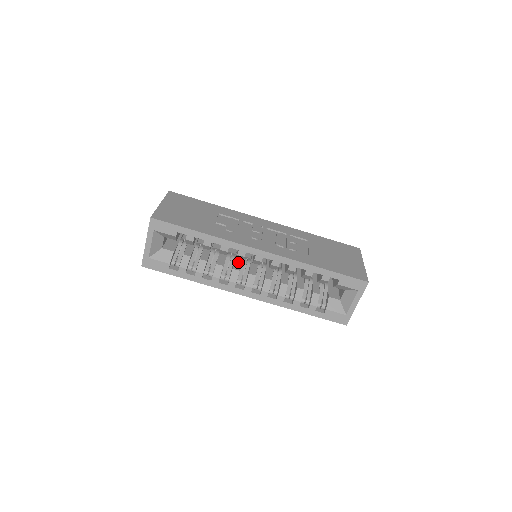
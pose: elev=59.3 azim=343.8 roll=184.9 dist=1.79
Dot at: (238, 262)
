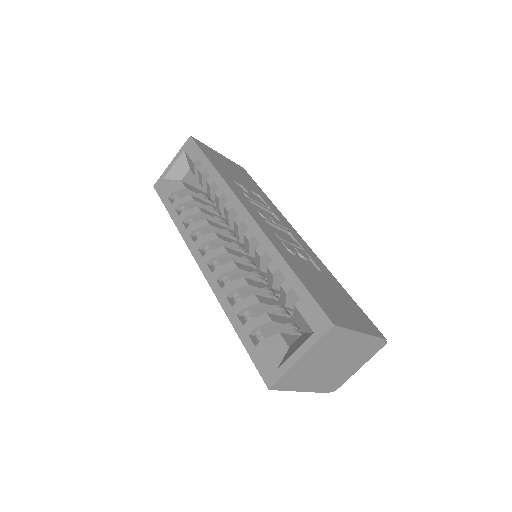
Dot at: (230, 240)
